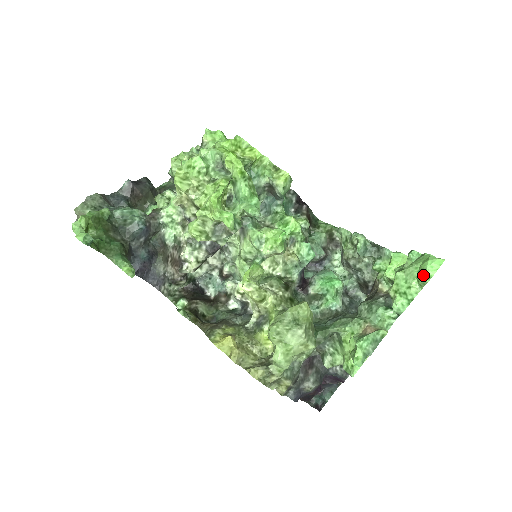
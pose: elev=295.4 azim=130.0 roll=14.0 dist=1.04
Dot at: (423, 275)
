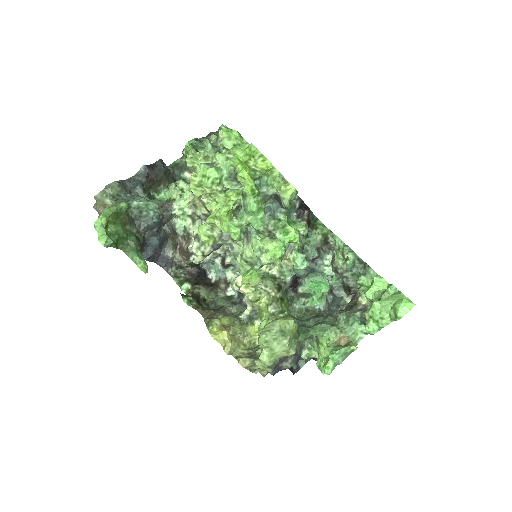
Dot at: (395, 313)
